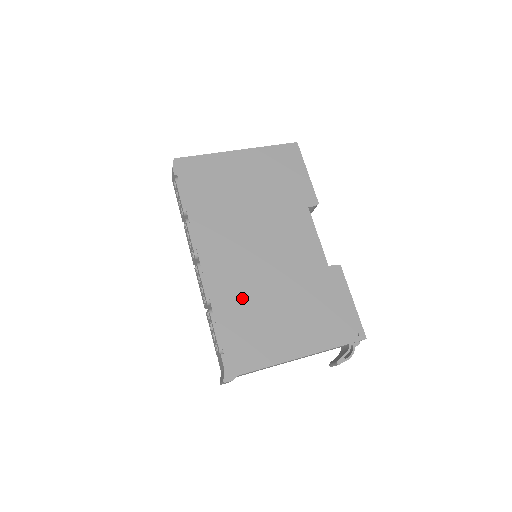
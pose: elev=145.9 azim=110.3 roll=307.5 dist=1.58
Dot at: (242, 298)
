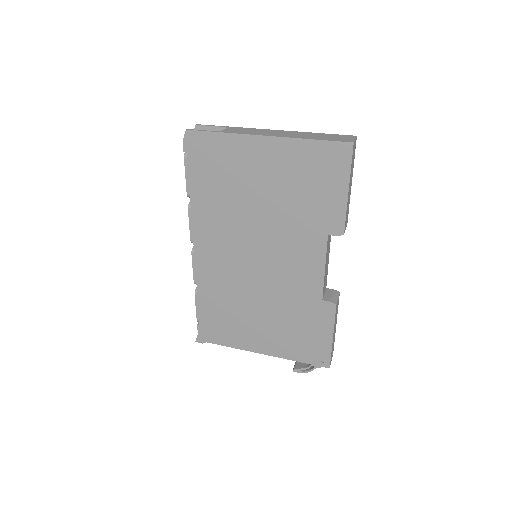
Dot at: (225, 294)
